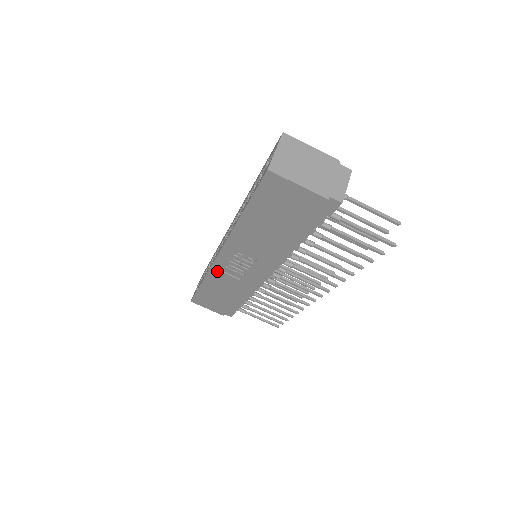
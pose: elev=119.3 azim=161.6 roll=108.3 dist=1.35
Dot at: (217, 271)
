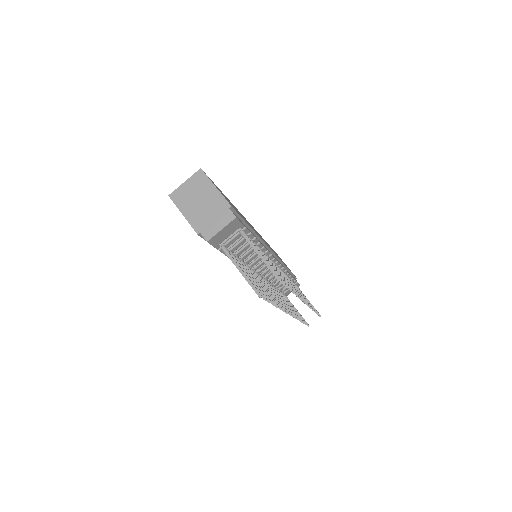
Dot at: occluded
